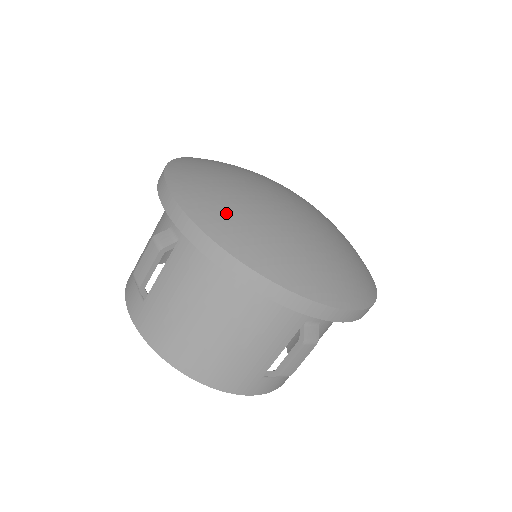
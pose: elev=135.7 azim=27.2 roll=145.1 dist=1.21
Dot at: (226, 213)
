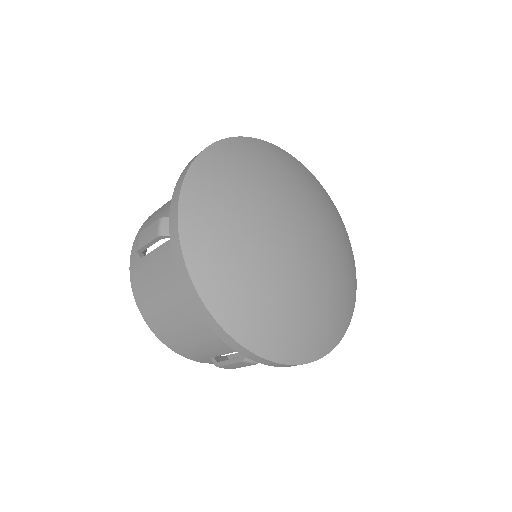
Dot at: (215, 243)
